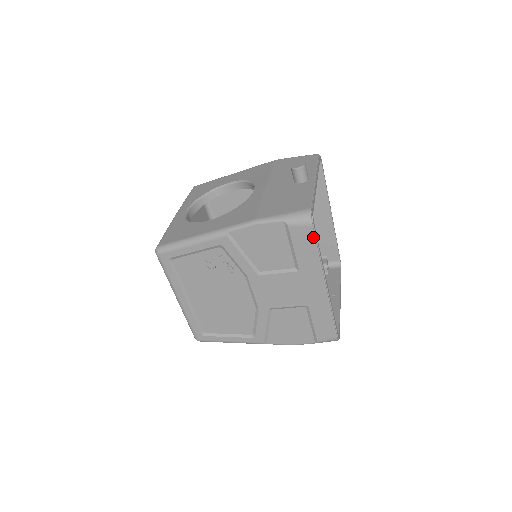
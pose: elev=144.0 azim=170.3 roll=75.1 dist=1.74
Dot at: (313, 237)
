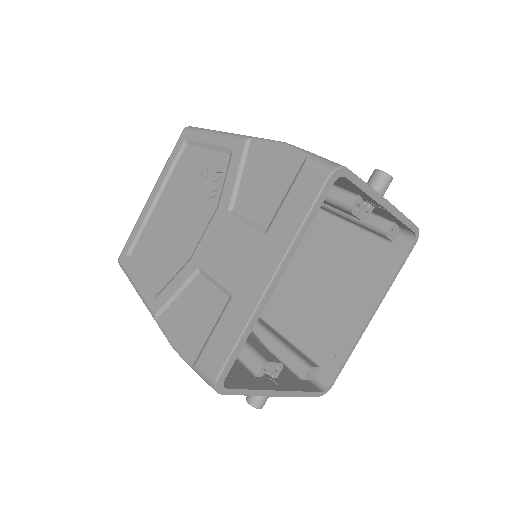
Dot at: (316, 194)
